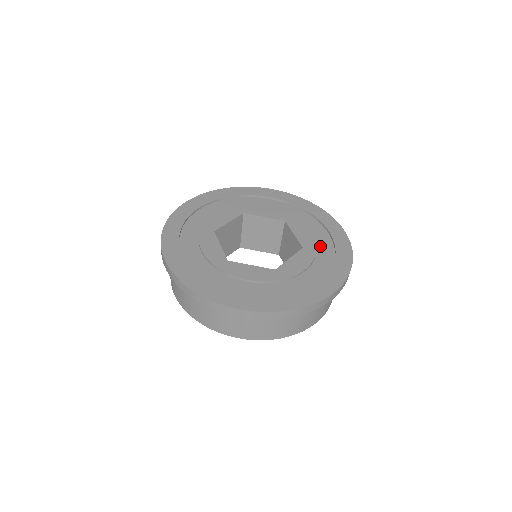
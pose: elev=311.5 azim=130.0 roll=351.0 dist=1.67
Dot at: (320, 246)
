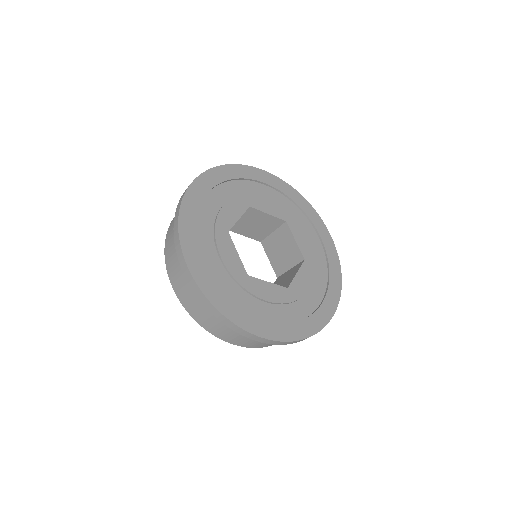
Dot at: (301, 302)
